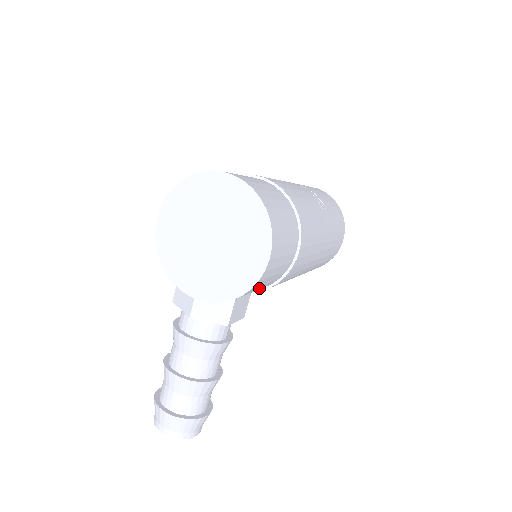
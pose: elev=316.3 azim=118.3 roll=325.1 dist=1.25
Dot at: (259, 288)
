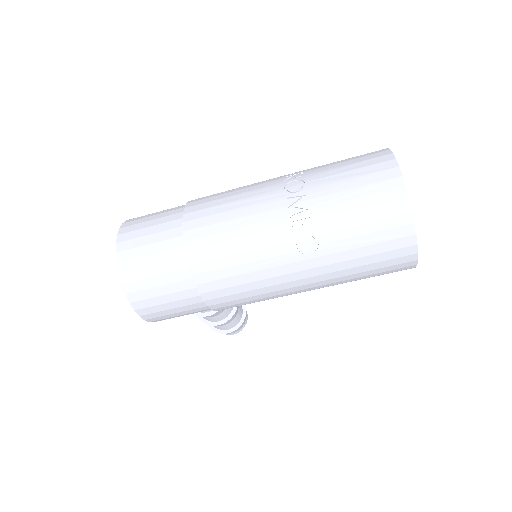
Dot at: occluded
